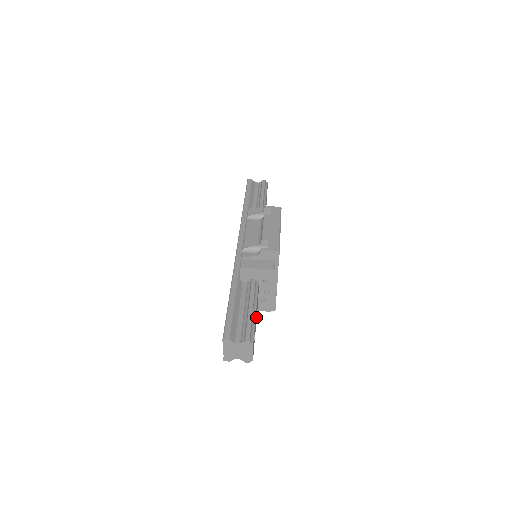
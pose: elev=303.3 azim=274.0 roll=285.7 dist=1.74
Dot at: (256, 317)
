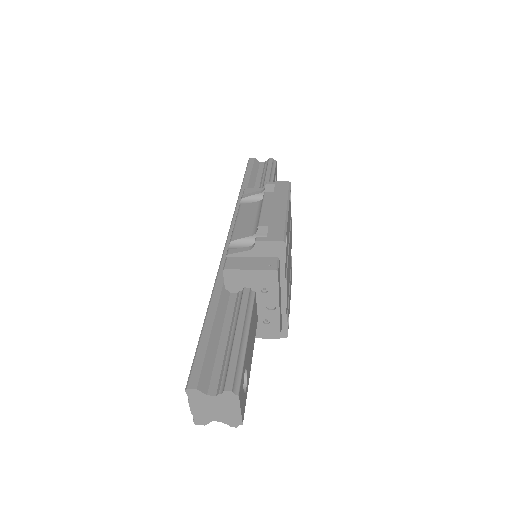
Dot at: (251, 348)
